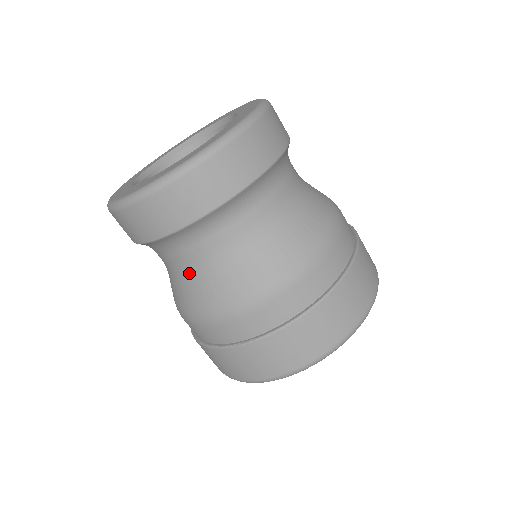
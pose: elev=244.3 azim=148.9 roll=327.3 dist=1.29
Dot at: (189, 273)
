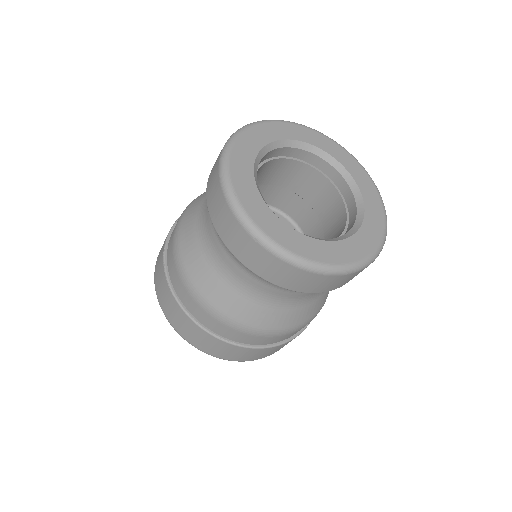
Dot at: (242, 289)
